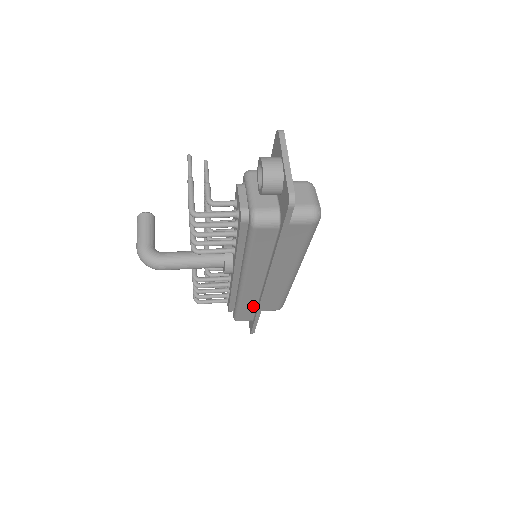
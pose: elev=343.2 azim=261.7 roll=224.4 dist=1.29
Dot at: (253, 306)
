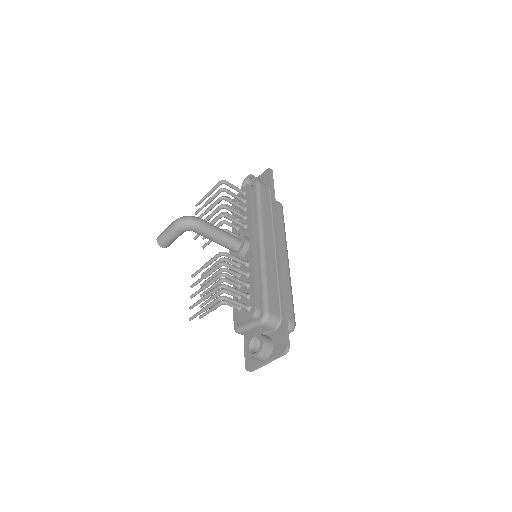
Dot at: (275, 283)
